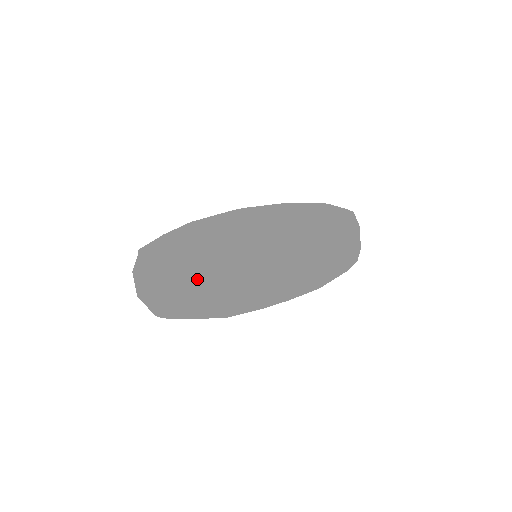
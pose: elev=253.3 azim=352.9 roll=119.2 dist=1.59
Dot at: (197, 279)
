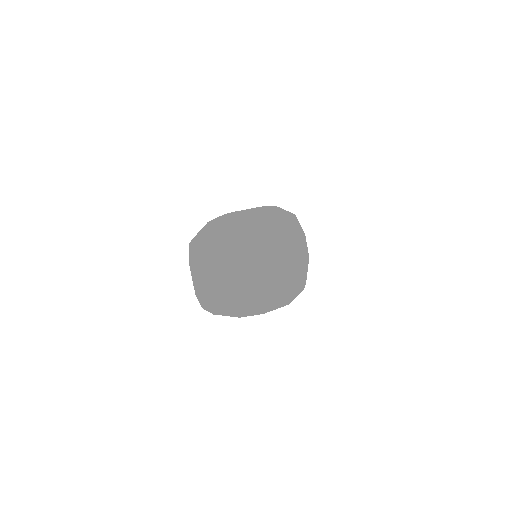
Dot at: (295, 252)
